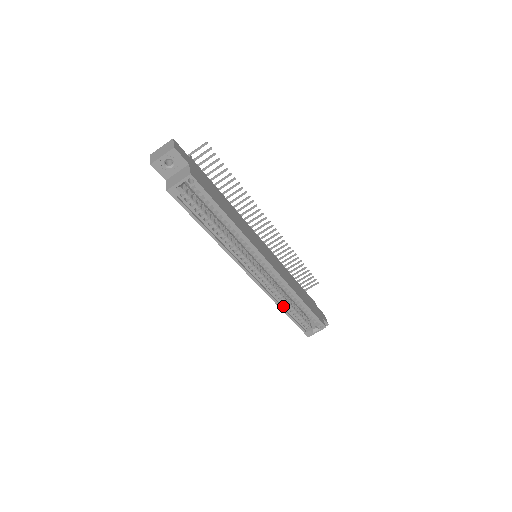
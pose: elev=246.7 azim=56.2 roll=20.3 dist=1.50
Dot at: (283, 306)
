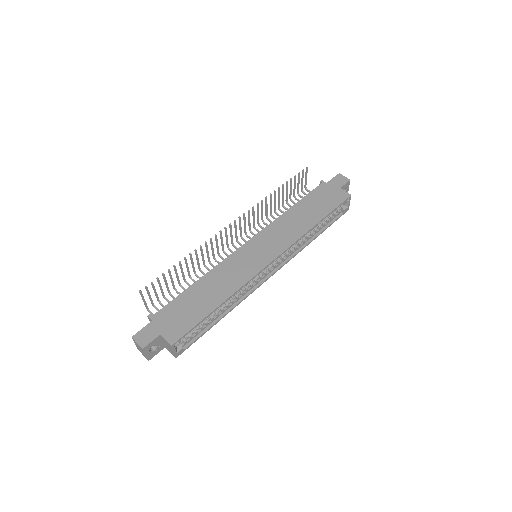
Dot at: (310, 238)
